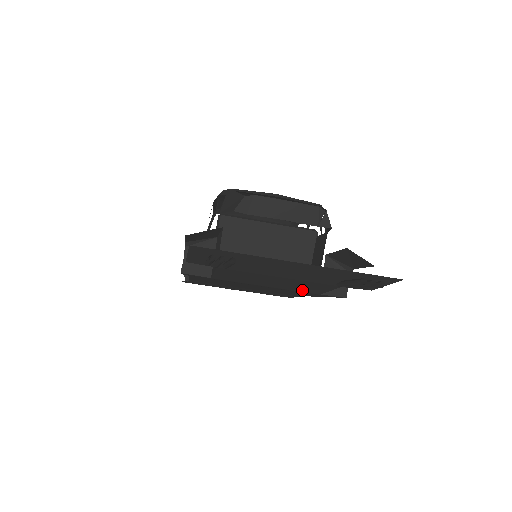
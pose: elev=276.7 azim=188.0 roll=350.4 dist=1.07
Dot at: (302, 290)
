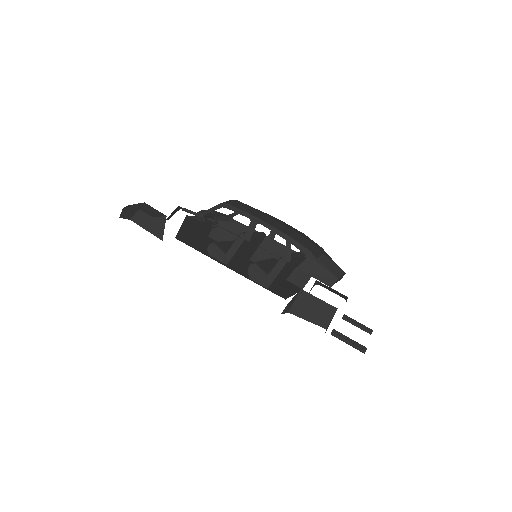
Dot at: occluded
